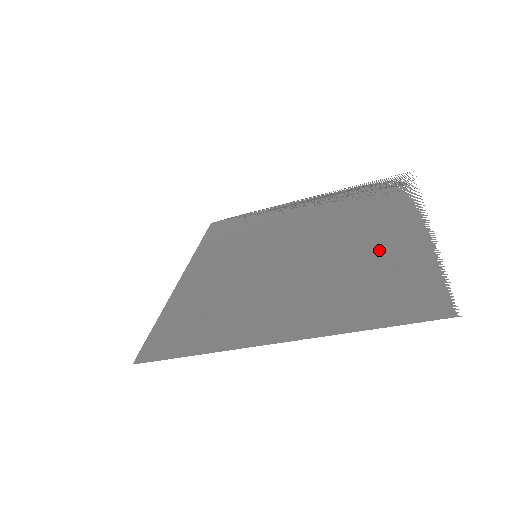
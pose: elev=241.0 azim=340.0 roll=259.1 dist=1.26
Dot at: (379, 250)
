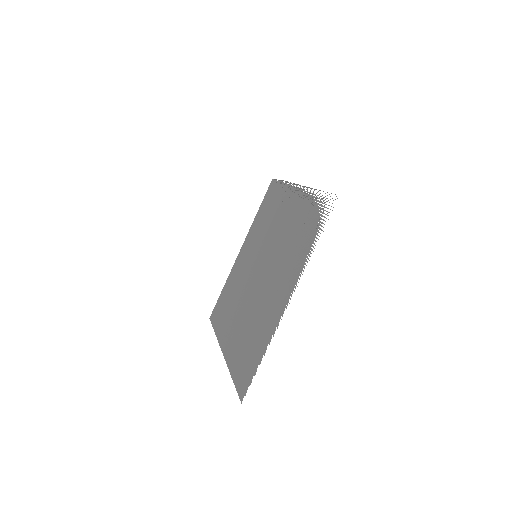
Dot at: (267, 309)
